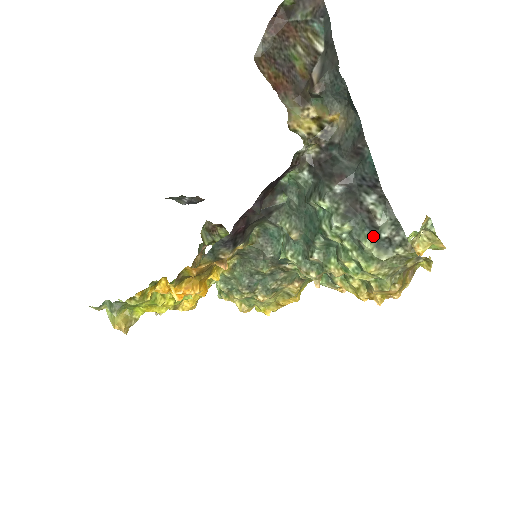
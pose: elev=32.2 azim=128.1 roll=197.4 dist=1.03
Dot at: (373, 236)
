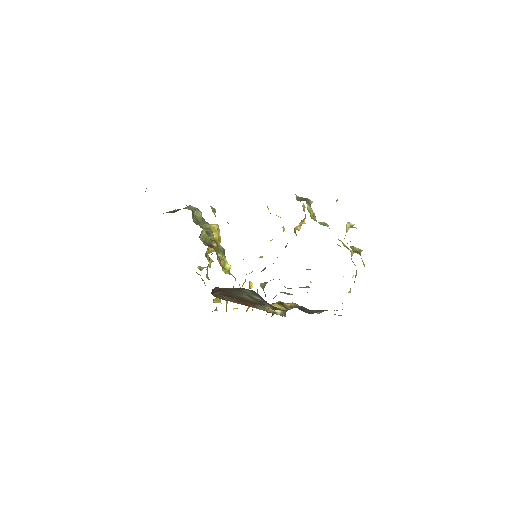
Dot at: occluded
